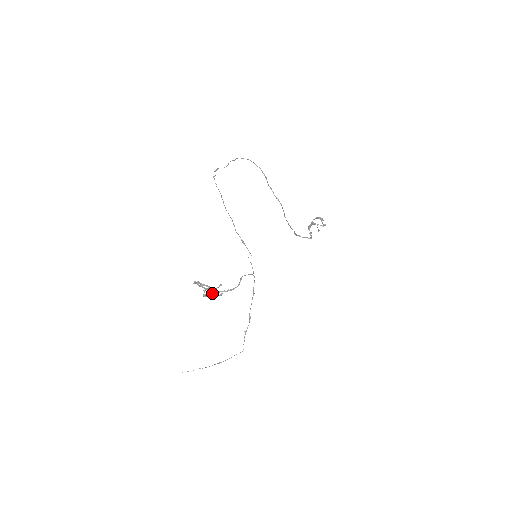
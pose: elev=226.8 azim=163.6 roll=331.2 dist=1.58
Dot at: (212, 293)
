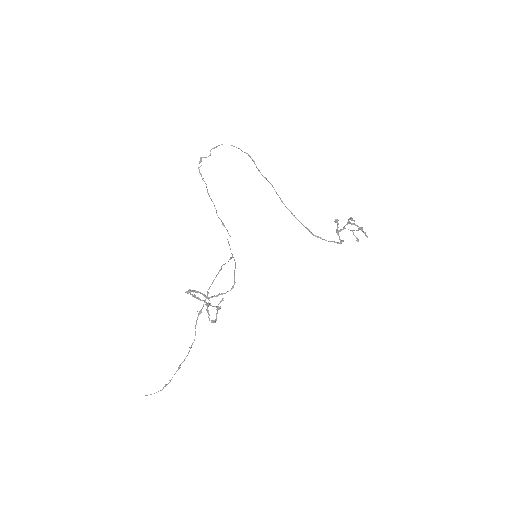
Dot at: (216, 314)
